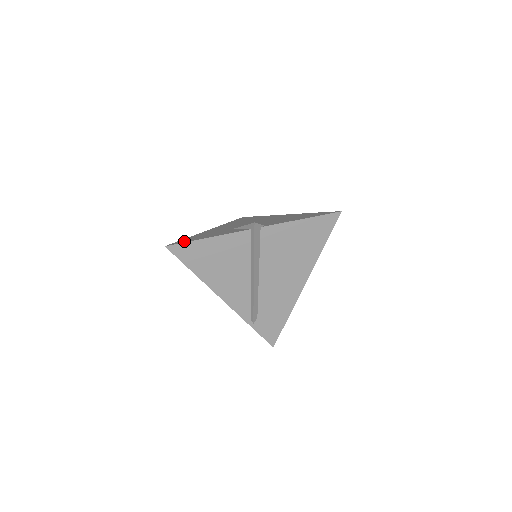
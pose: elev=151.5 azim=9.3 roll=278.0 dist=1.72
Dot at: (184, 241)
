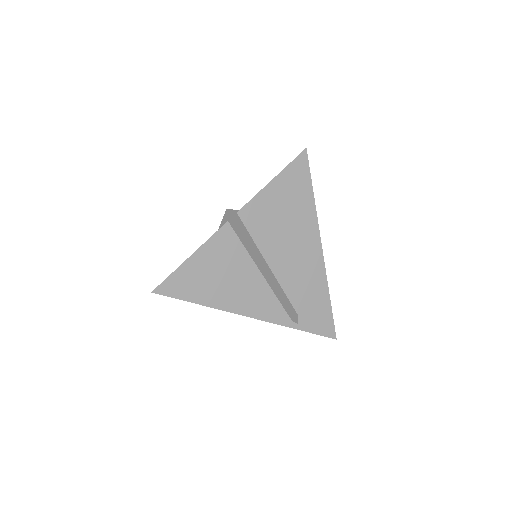
Dot at: occluded
